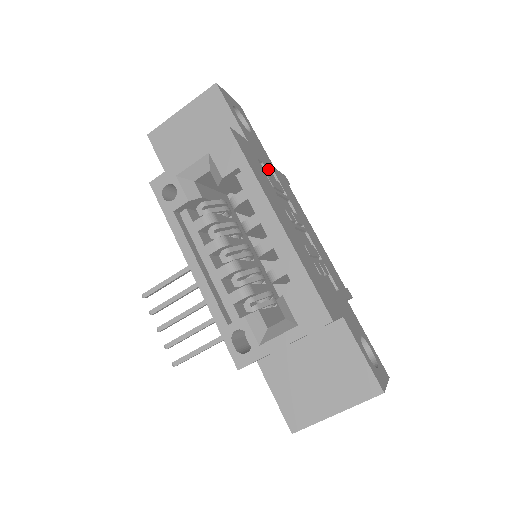
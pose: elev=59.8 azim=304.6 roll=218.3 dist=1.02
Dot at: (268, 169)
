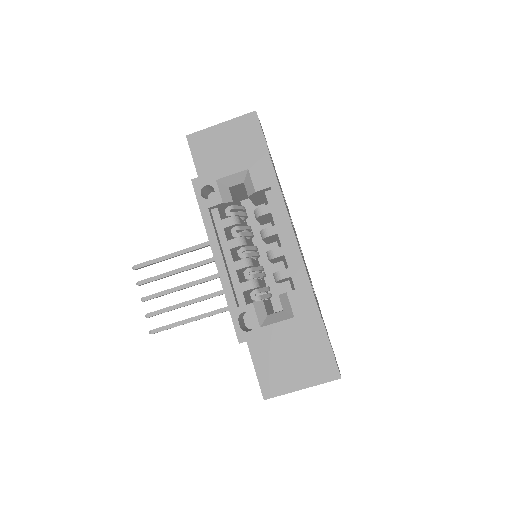
Dot at: (281, 189)
